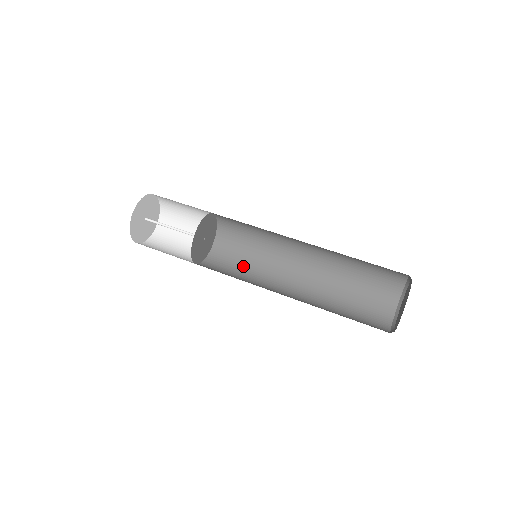
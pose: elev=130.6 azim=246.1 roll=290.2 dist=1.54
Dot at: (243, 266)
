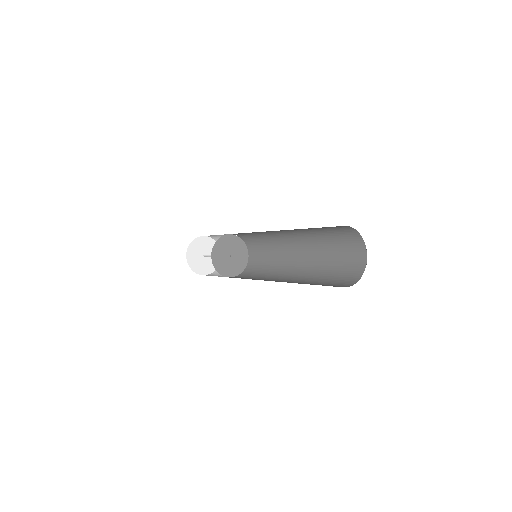
Dot at: occluded
